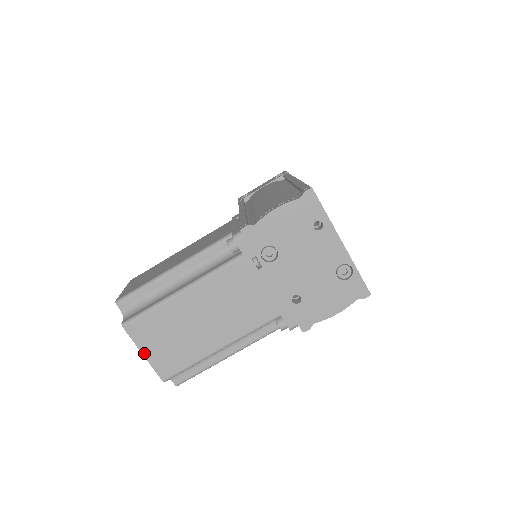
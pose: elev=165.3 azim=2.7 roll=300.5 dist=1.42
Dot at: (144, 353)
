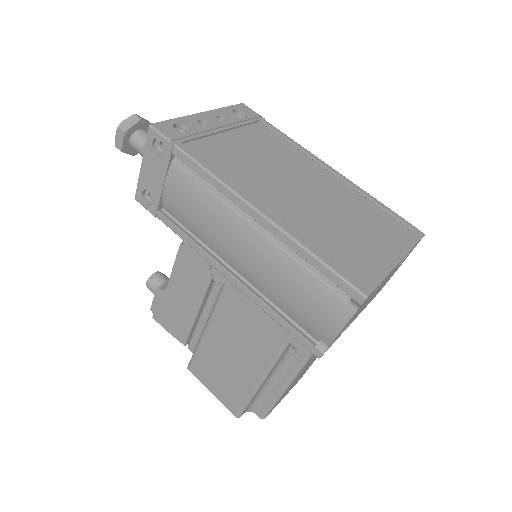
Dot at: occluded
